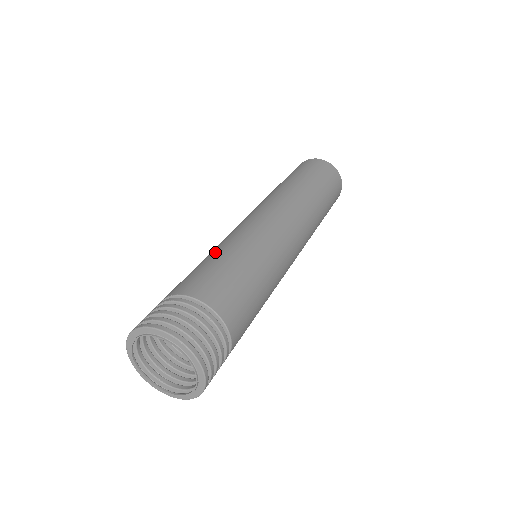
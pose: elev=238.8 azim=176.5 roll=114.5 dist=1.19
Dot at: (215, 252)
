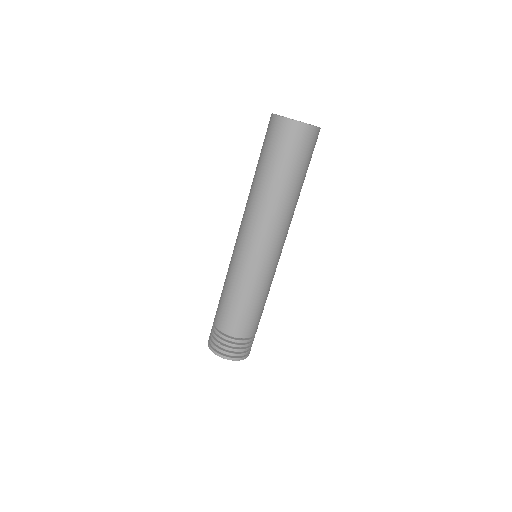
Dot at: (224, 282)
